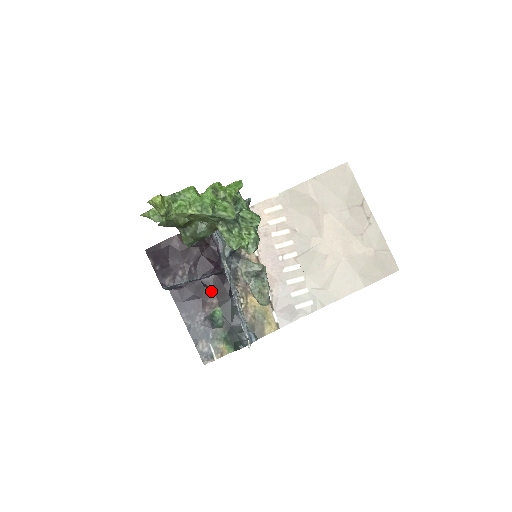
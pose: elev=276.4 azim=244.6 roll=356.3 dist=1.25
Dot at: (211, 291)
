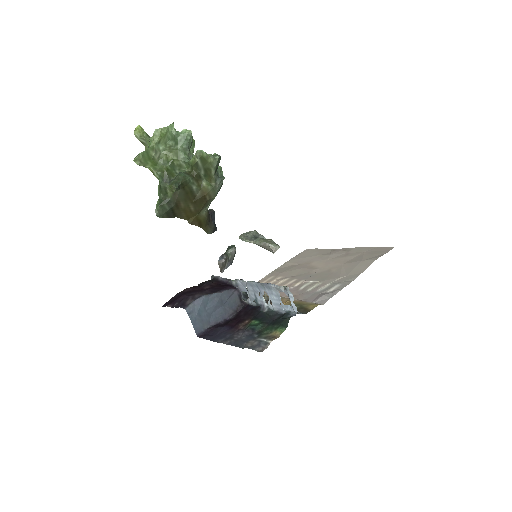
Dot at: (240, 320)
